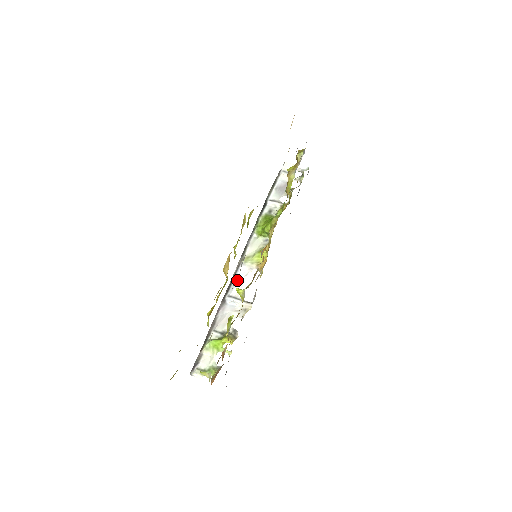
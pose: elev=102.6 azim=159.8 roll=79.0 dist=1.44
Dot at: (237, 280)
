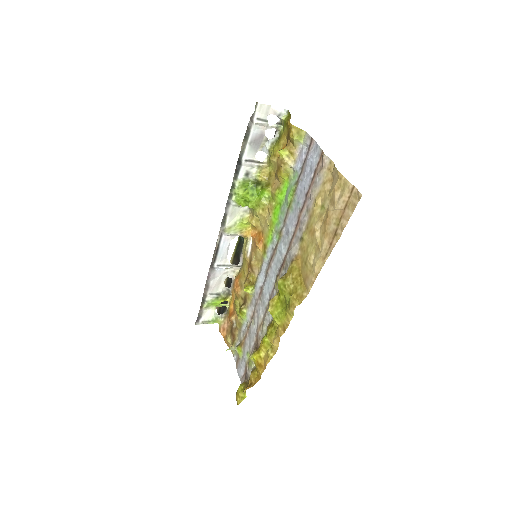
Dot at: (223, 250)
